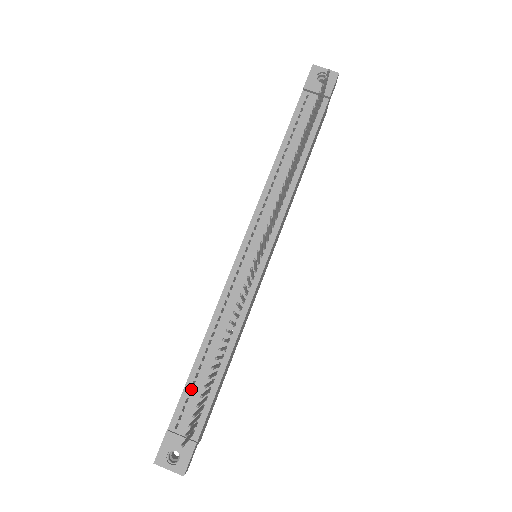
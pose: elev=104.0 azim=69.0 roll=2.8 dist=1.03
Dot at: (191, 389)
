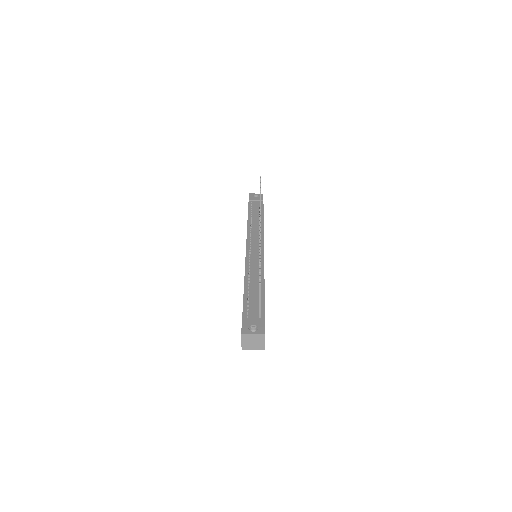
Dot at: (248, 301)
